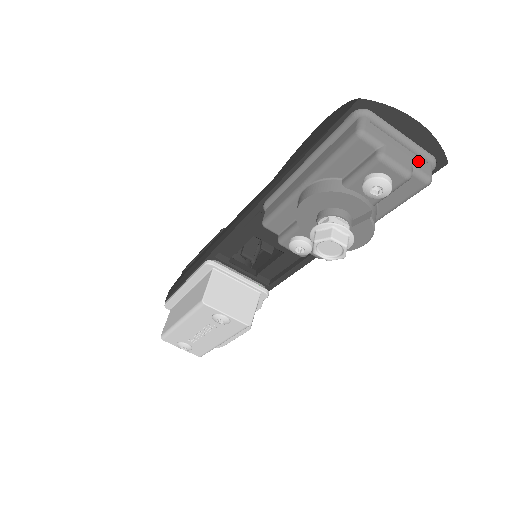
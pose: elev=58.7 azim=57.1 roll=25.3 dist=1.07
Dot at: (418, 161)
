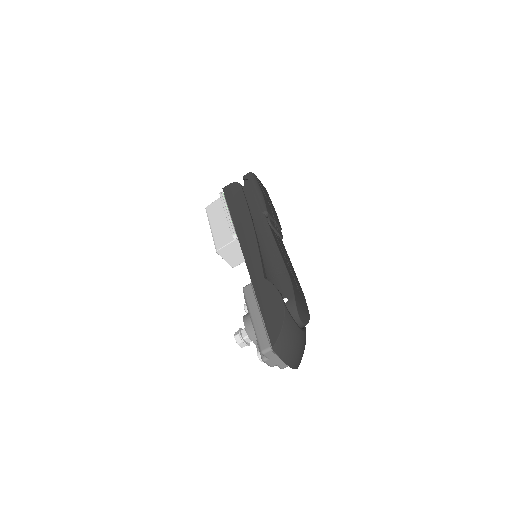
Dot at: (283, 364)
